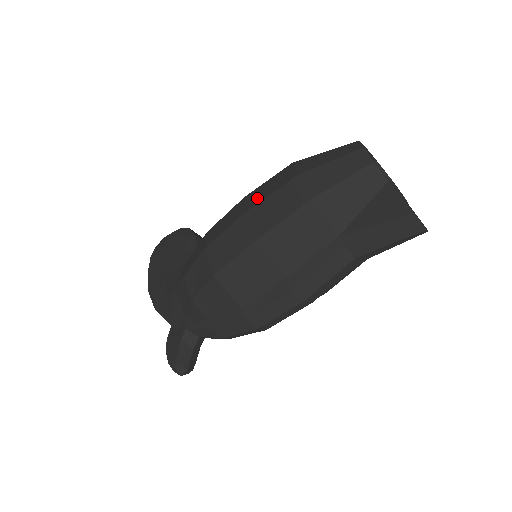
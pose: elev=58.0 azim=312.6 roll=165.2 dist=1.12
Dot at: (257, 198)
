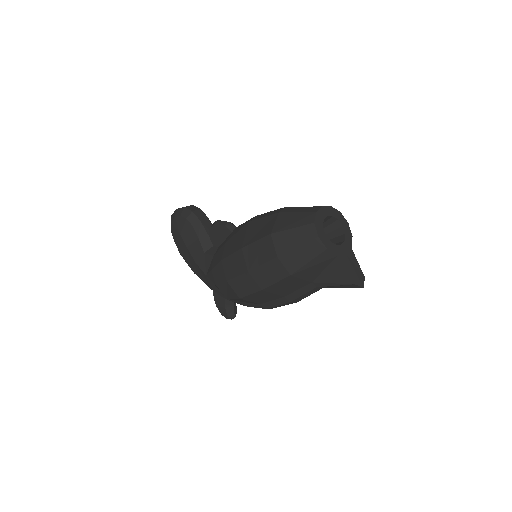
Dot at: (253, 260)
